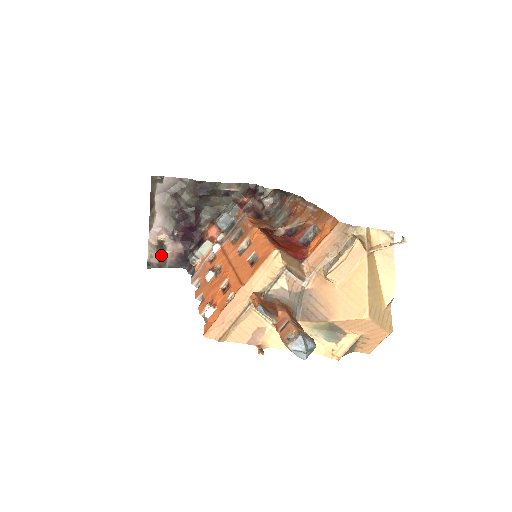
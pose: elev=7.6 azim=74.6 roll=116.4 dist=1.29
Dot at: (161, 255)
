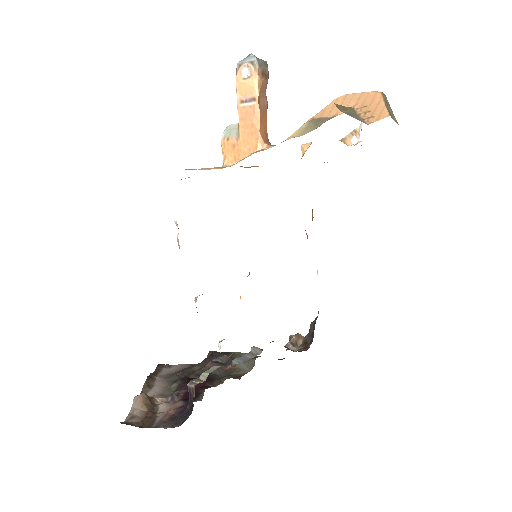
Dot at: (148, 415)
